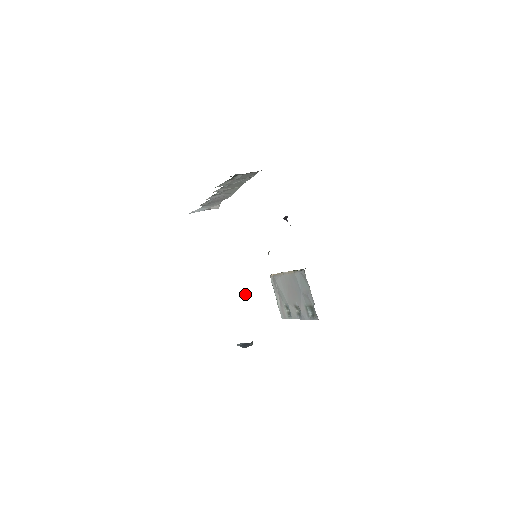
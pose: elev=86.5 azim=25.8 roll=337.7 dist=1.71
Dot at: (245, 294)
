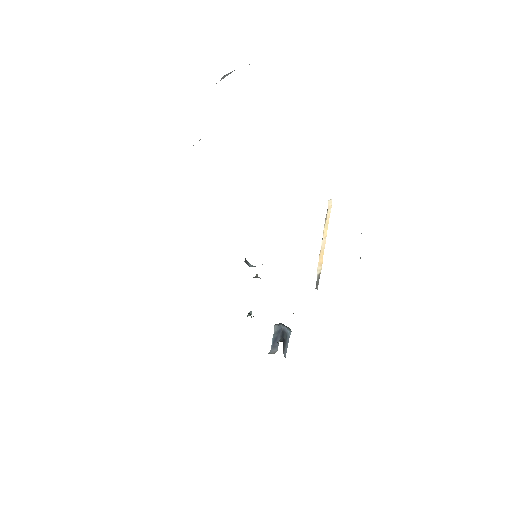
Dot at: occluded
